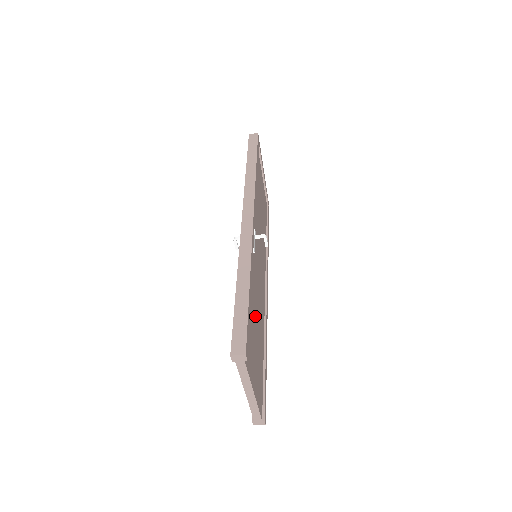
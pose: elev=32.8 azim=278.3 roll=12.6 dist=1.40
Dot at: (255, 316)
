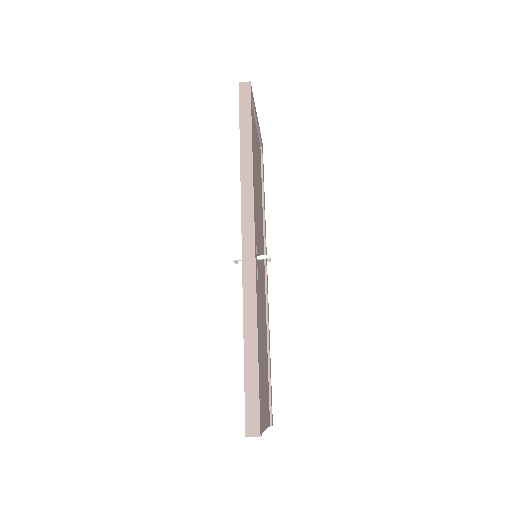
Dot at: (261, 346)
